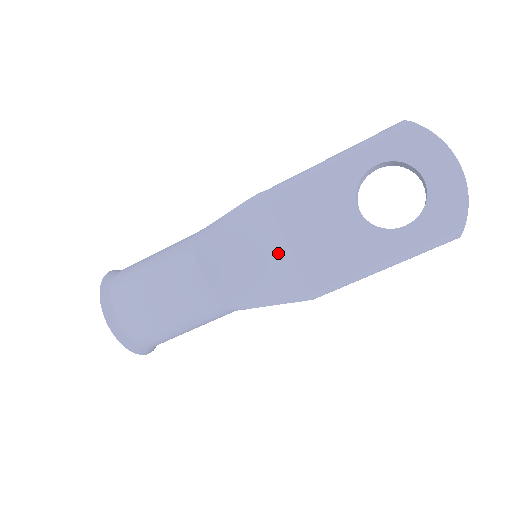
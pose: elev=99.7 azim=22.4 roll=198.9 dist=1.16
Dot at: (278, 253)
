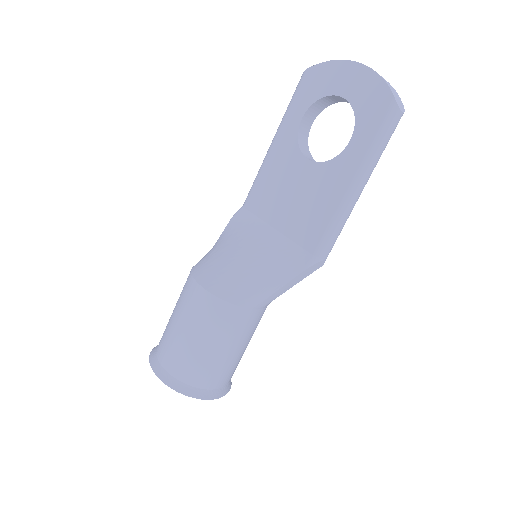
Dot at: (270, 240)
